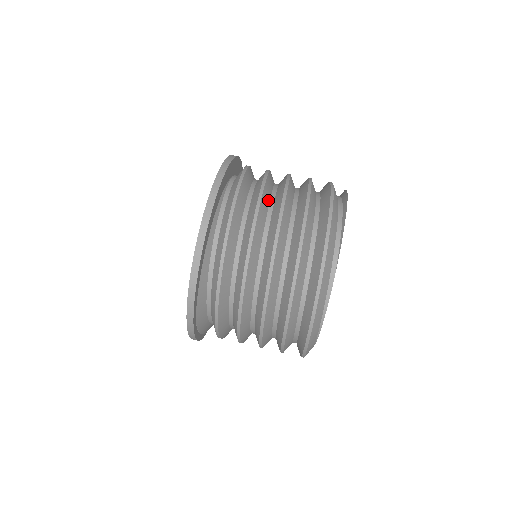
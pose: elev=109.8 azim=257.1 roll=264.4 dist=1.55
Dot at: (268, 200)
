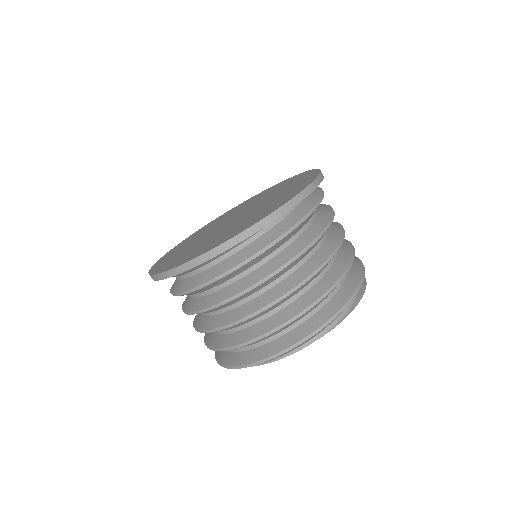
Dot at: (321, 238)
